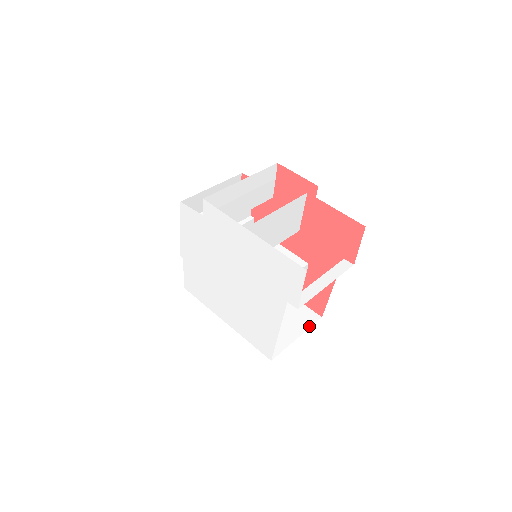
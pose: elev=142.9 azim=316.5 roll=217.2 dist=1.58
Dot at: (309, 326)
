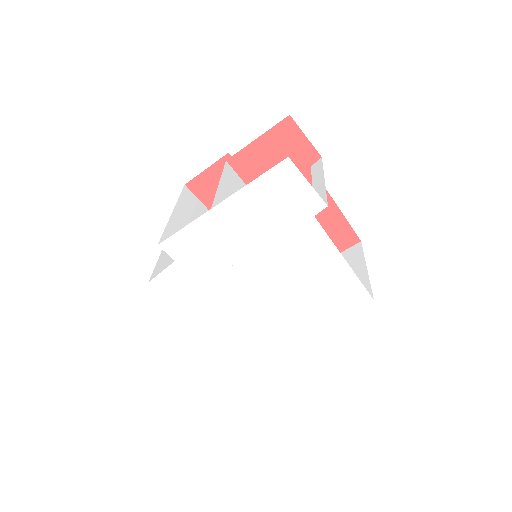
Dot at: (362, 255)
